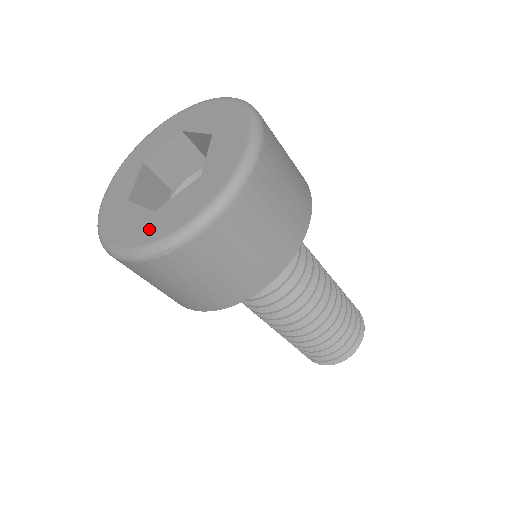
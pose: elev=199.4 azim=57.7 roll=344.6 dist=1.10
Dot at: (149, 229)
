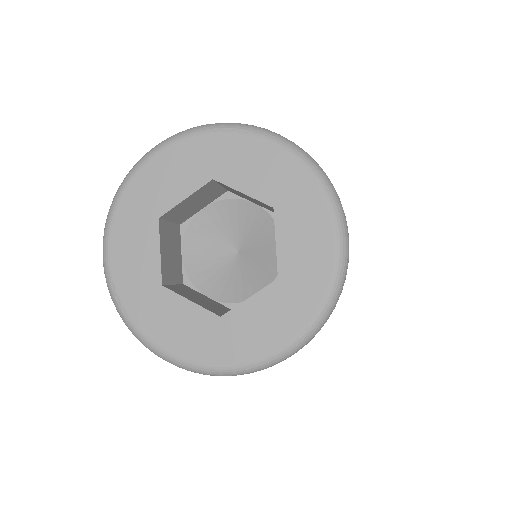
Dot at: (223, 344)
